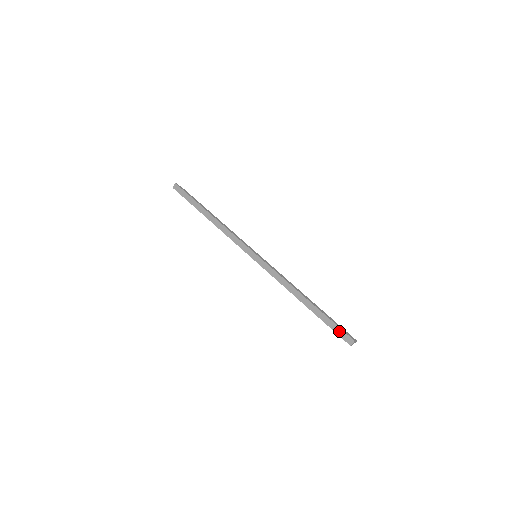
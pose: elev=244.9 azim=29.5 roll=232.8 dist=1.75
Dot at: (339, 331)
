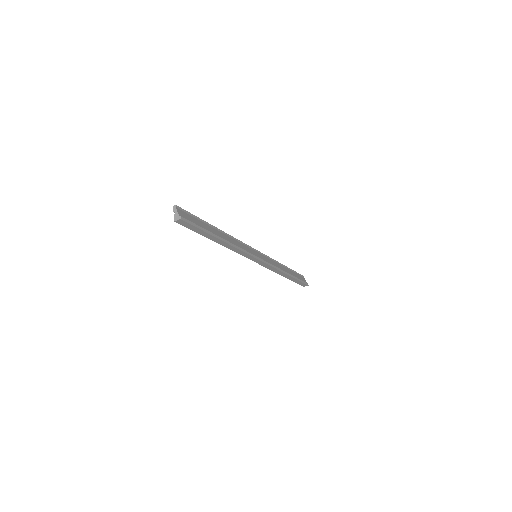
Dot at: (301, 284)
